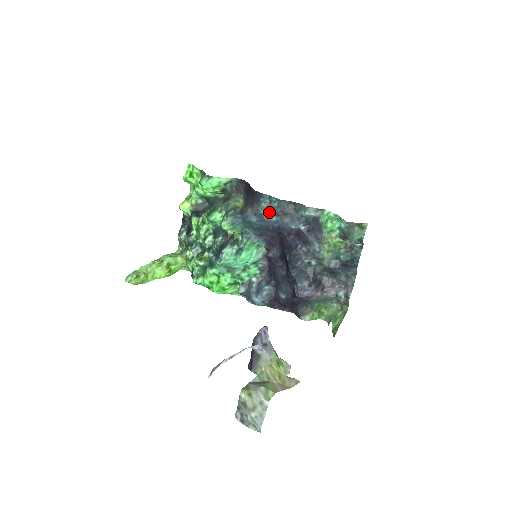
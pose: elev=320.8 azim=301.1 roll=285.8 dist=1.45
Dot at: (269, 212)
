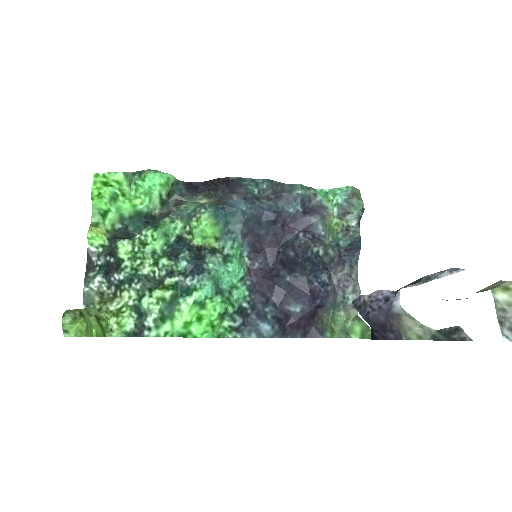
Dot at: (259, 196)
